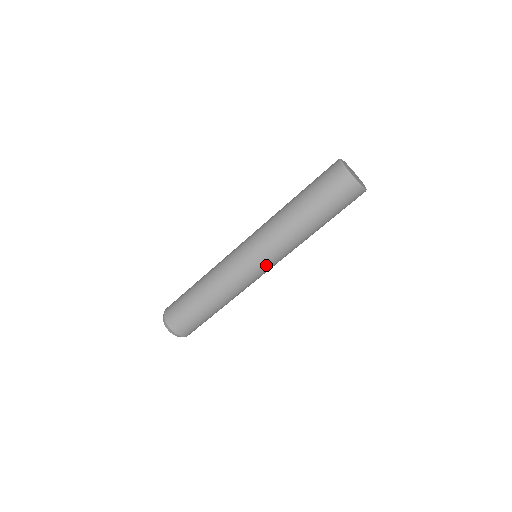
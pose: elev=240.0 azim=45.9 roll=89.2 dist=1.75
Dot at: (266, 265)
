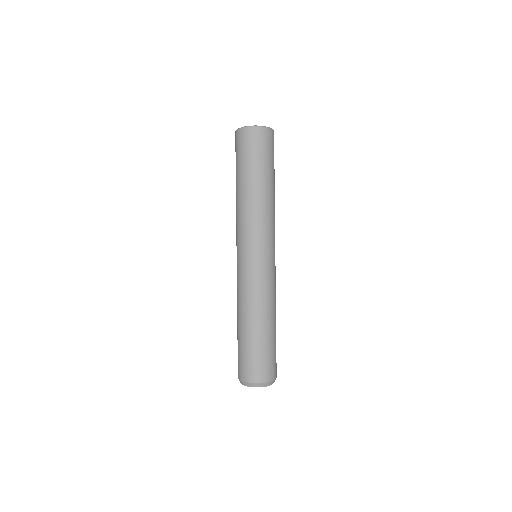
Dot at: (272, 249)
